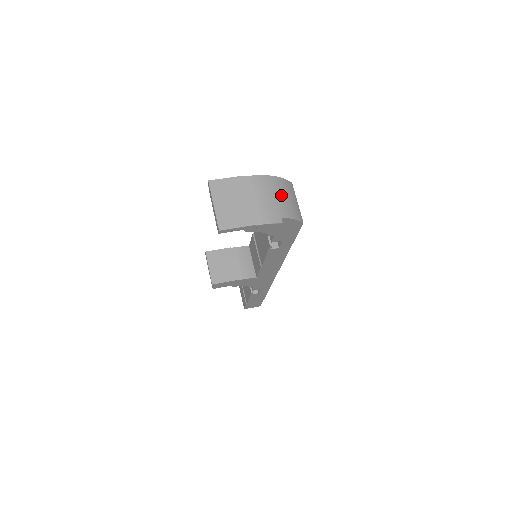
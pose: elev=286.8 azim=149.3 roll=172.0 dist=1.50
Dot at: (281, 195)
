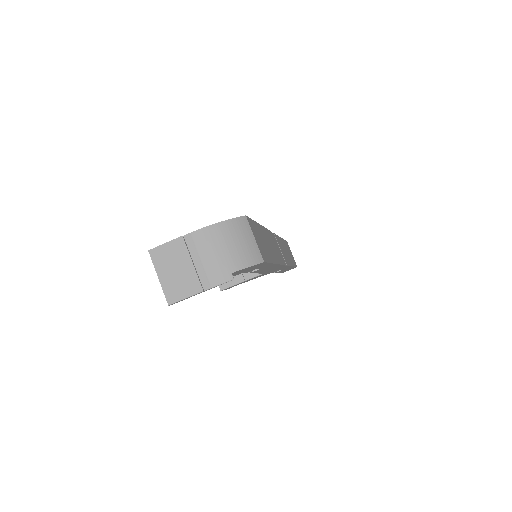
Dot at: (229, 244)
